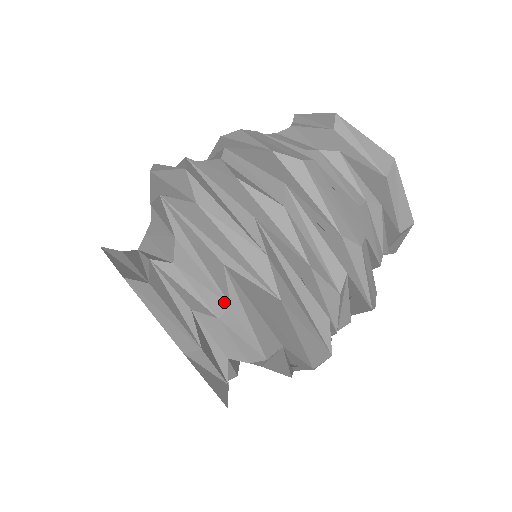
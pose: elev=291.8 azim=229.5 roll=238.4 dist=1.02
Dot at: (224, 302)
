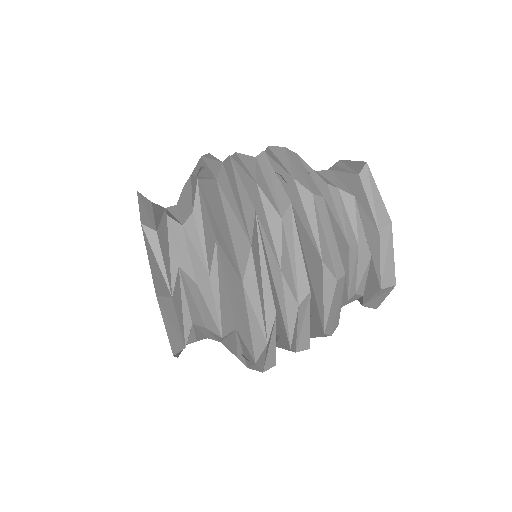
Dot at: (190, 212)
